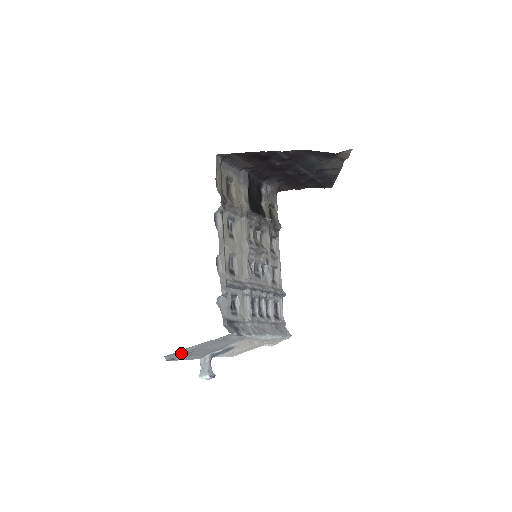
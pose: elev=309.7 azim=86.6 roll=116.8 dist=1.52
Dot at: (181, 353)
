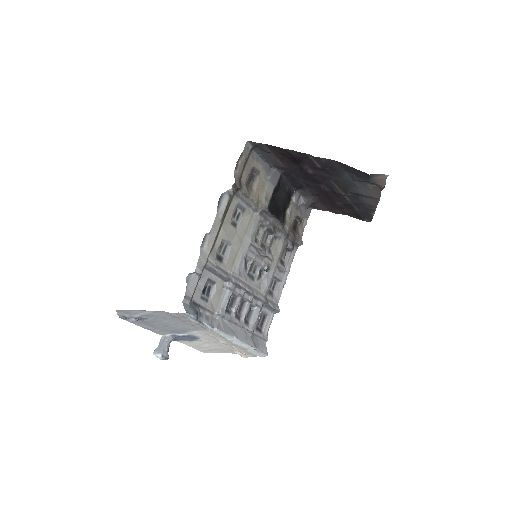
Dot at: (135, 315)
